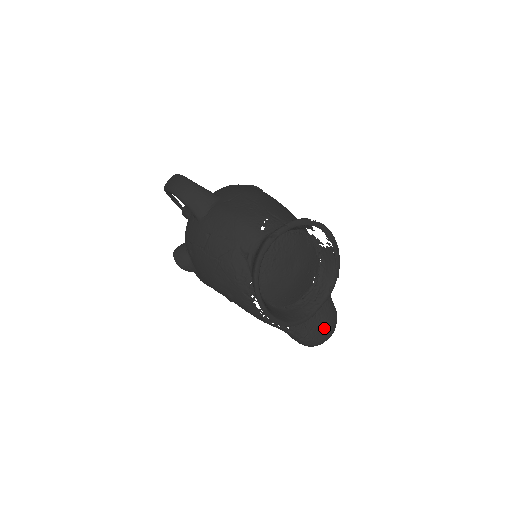
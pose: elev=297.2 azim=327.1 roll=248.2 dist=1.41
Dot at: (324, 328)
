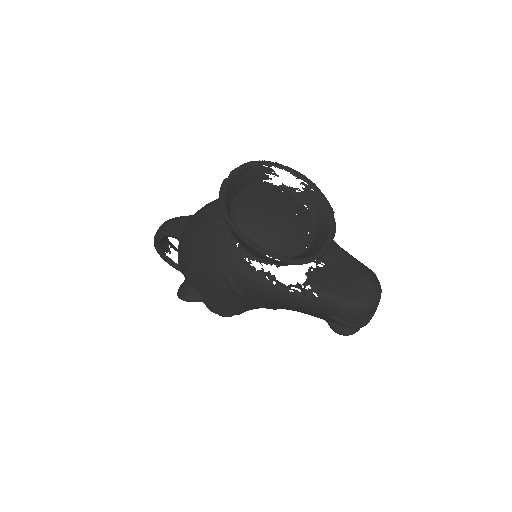
Dot at: (361, 284)
